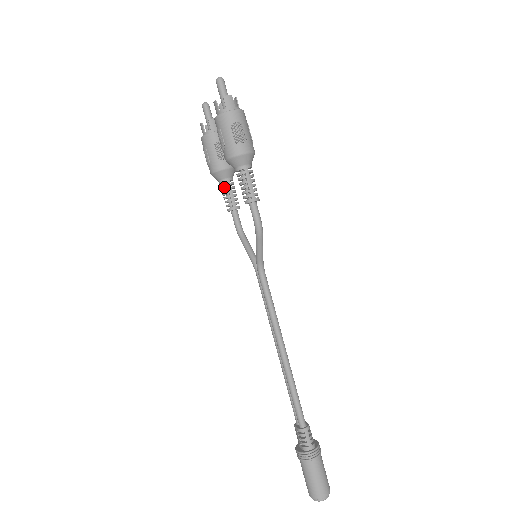
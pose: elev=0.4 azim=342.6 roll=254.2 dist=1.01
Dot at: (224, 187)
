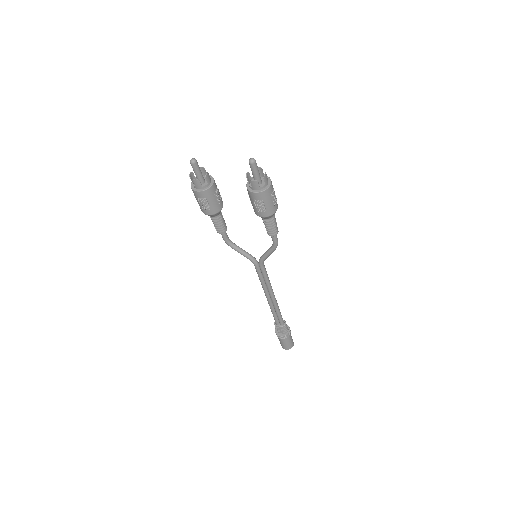
Dot at: (215, 218)
